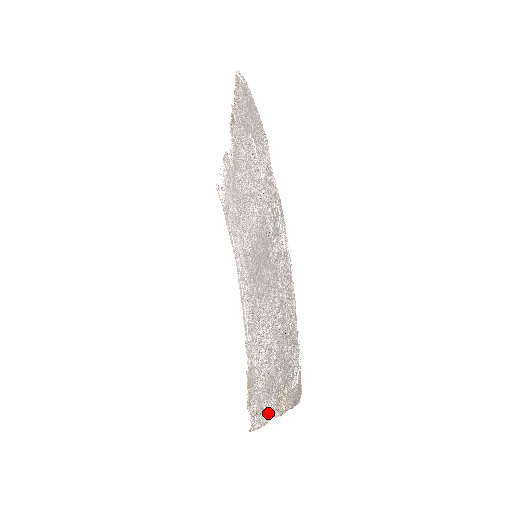
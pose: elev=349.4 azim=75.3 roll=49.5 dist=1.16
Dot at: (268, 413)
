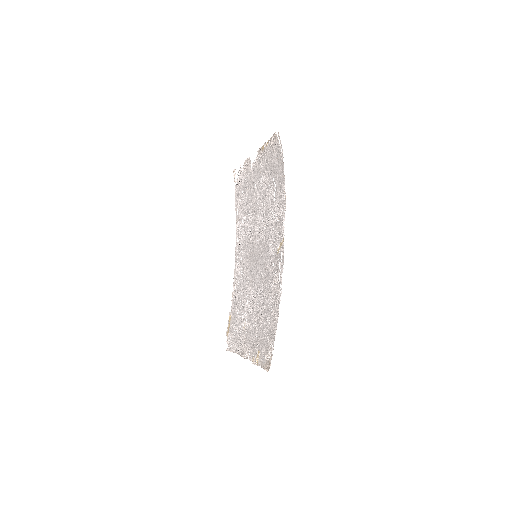
Dot at: (243, 352)
